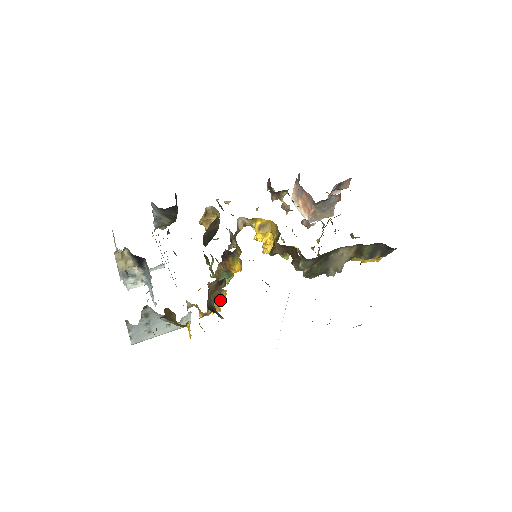
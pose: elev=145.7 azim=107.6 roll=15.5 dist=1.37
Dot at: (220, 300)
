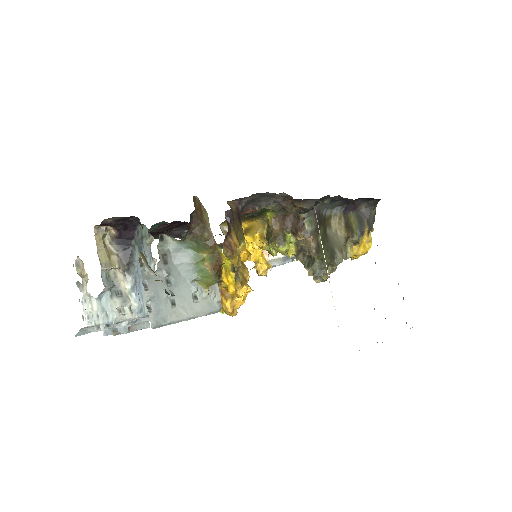
Dot at: (244, 273)
